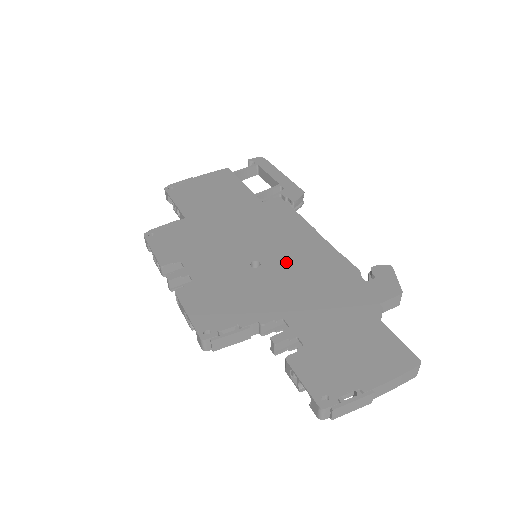
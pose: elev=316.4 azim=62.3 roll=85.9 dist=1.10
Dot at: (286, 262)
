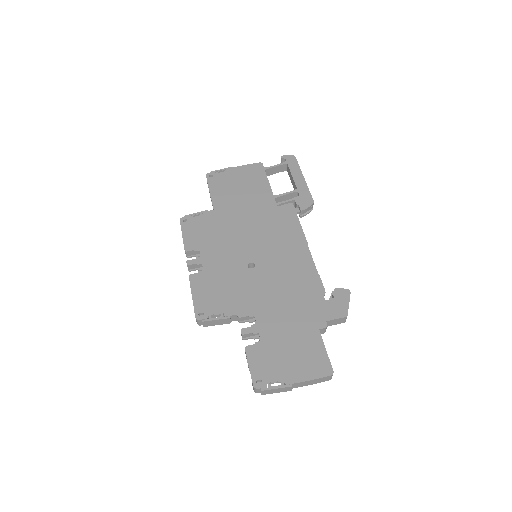
Dot at: (274, 269)
